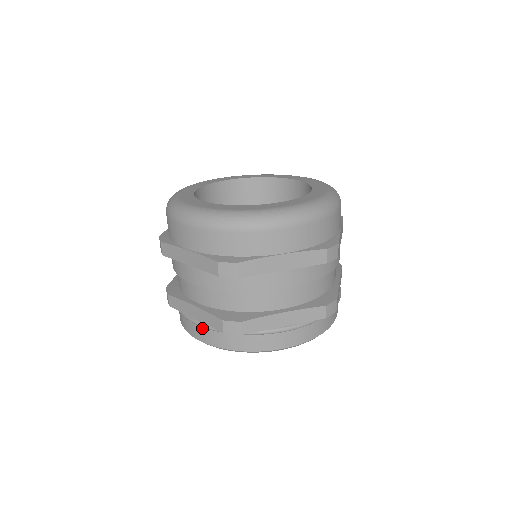
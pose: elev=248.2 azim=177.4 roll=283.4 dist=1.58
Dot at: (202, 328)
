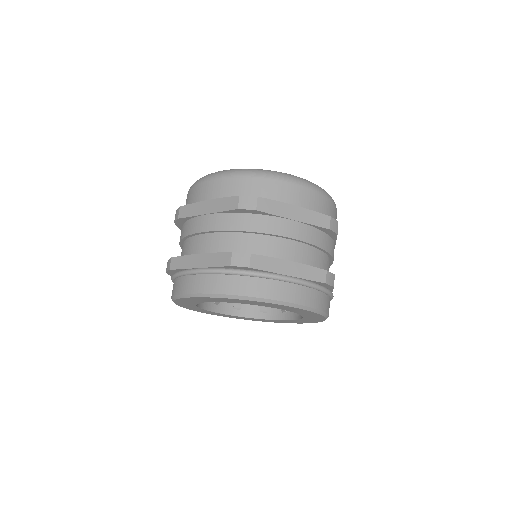
Dot at: occluded
